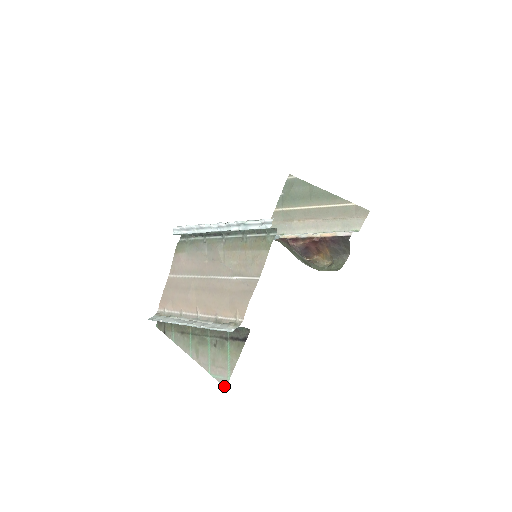
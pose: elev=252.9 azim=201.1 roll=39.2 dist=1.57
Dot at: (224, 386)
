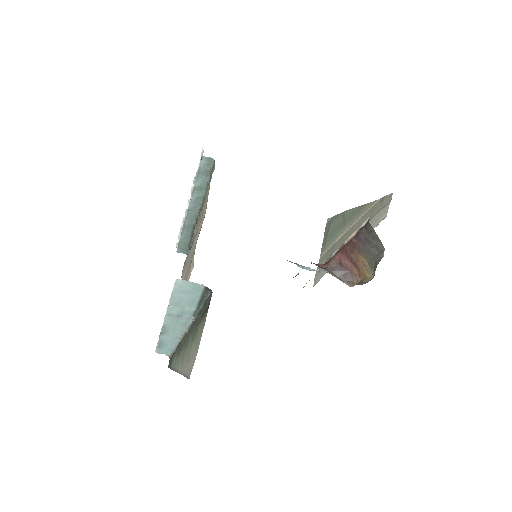
Dot at: (189, 378)
